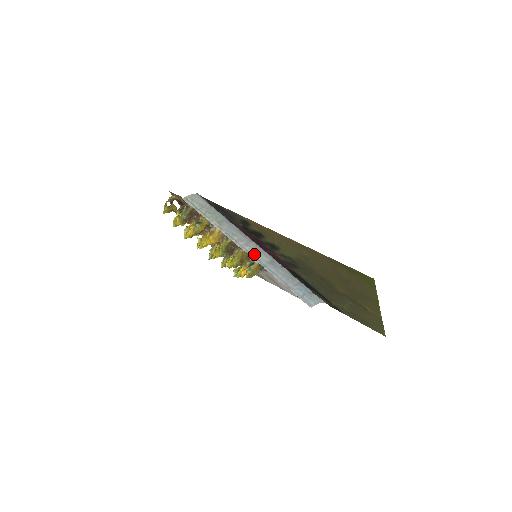
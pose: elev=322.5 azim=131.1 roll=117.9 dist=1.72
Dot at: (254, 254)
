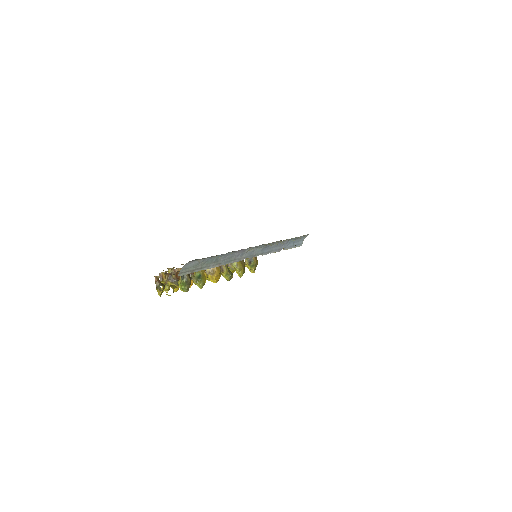
Dot at: (250, 254)
